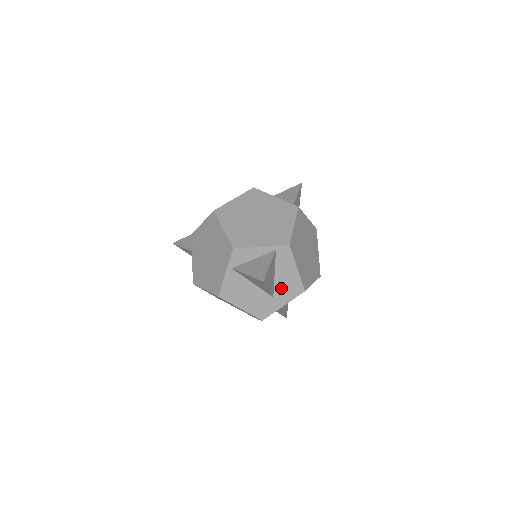
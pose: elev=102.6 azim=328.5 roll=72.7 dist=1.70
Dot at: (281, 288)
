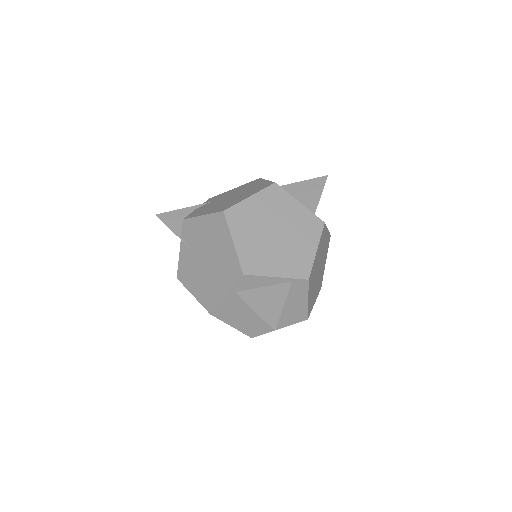
Dot at: (283, 314)
